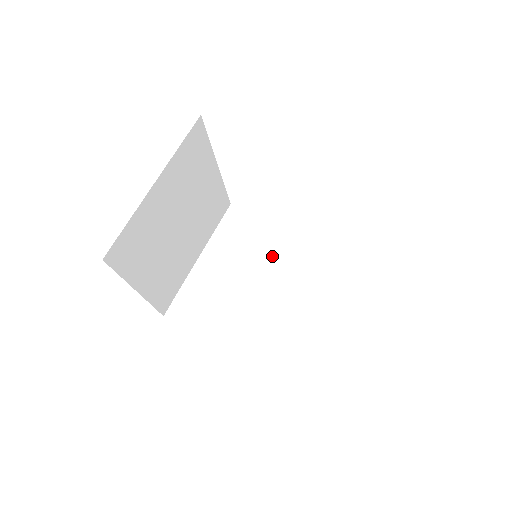
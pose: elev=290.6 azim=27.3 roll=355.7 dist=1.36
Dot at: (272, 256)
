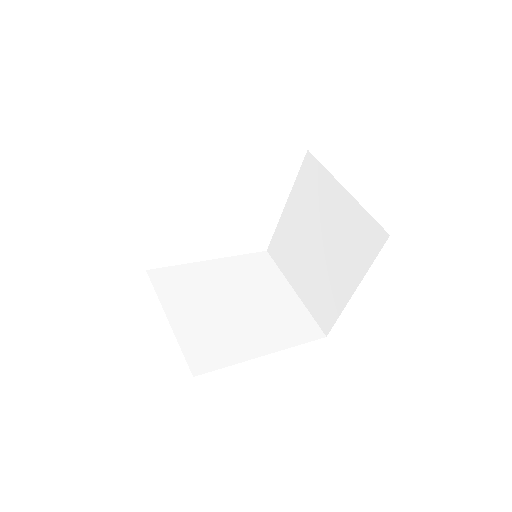
Dot at: (218, 284)
